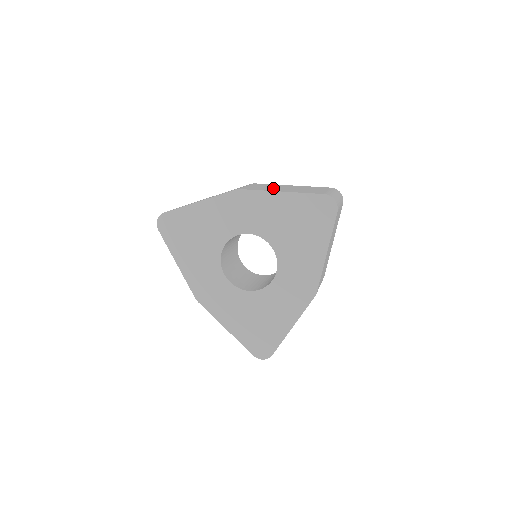
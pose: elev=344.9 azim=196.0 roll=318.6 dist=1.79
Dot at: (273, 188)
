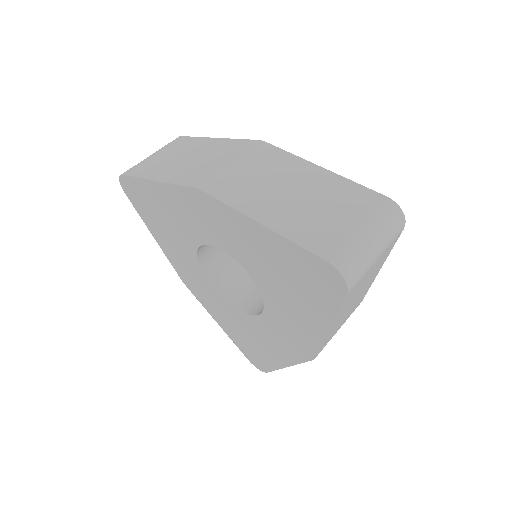
Dot at: (264, 191)
